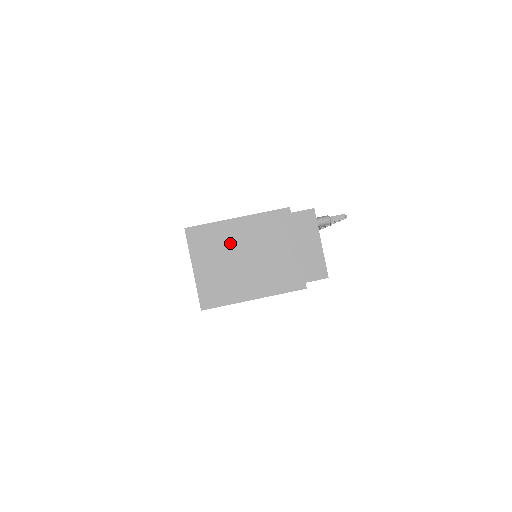
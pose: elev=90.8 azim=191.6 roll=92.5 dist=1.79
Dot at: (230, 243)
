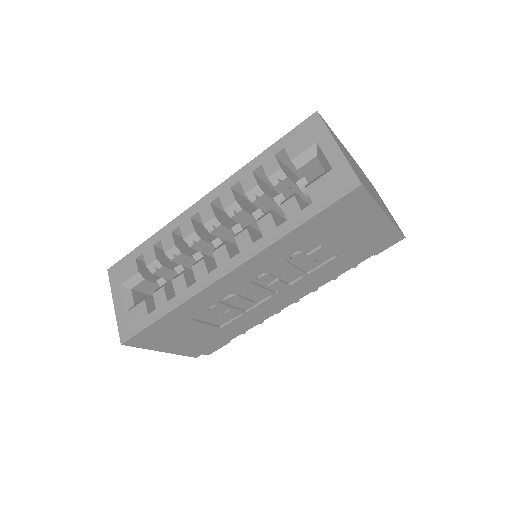
Dot at: (348, 155)
